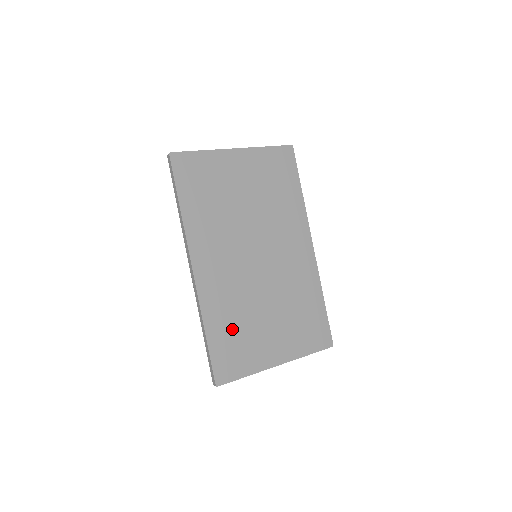
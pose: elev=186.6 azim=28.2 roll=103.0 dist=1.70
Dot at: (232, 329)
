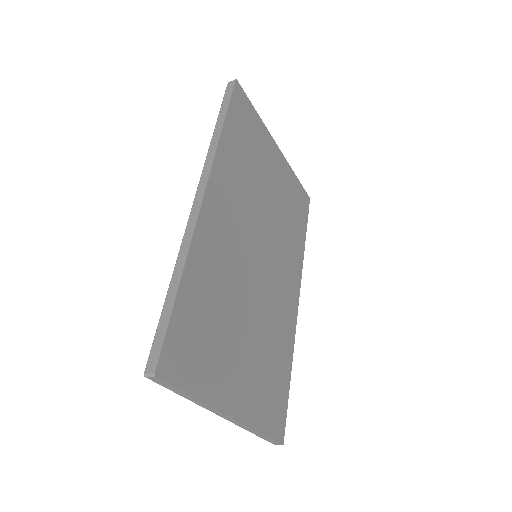
Dot at: (207, 310)
